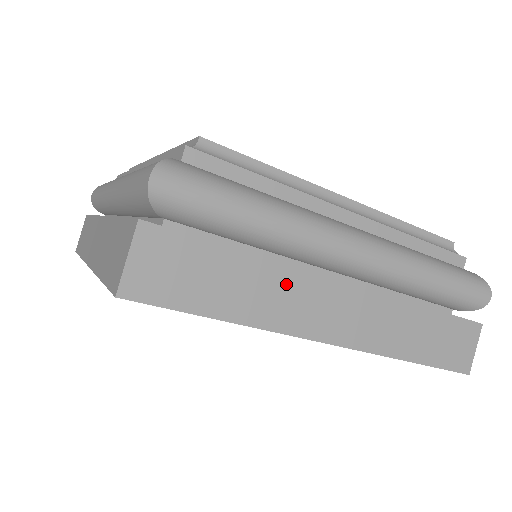
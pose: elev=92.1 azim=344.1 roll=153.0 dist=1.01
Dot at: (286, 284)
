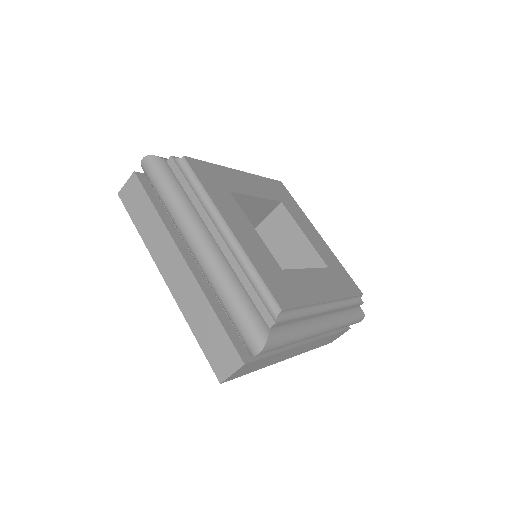
Dot at: (284, 354)
